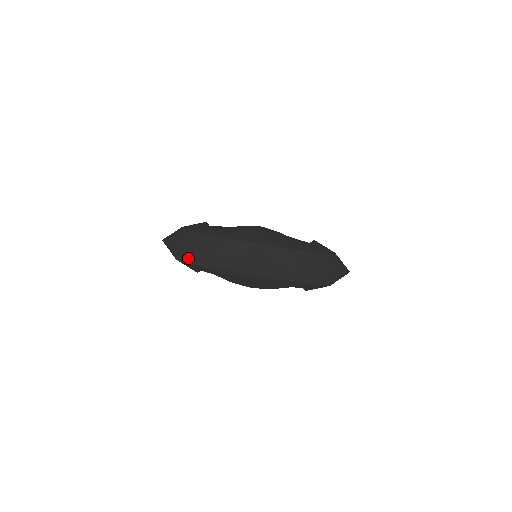
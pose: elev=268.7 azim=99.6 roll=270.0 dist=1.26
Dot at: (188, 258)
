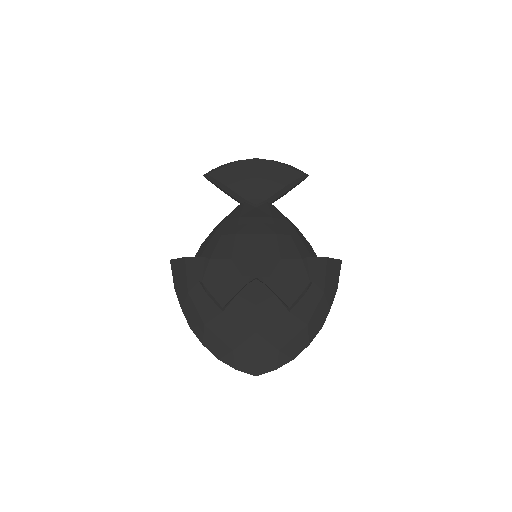
Dot at: occluded
